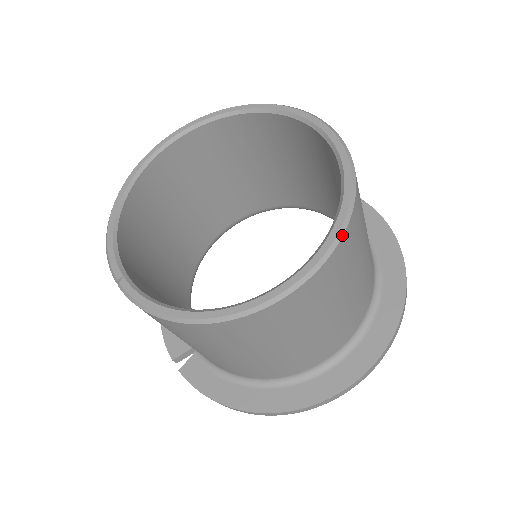
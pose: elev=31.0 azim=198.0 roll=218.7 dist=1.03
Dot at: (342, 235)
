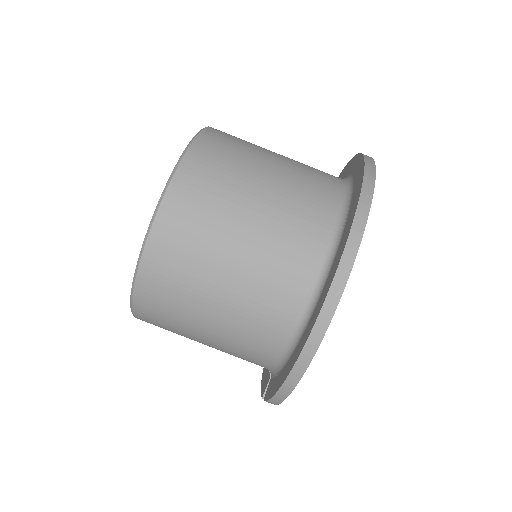
Dot at: (185, 153)
